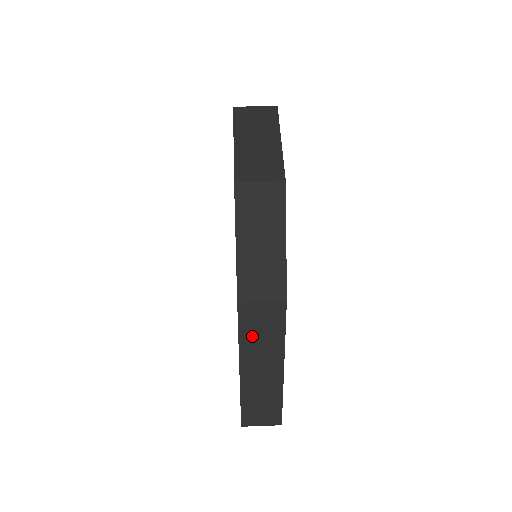
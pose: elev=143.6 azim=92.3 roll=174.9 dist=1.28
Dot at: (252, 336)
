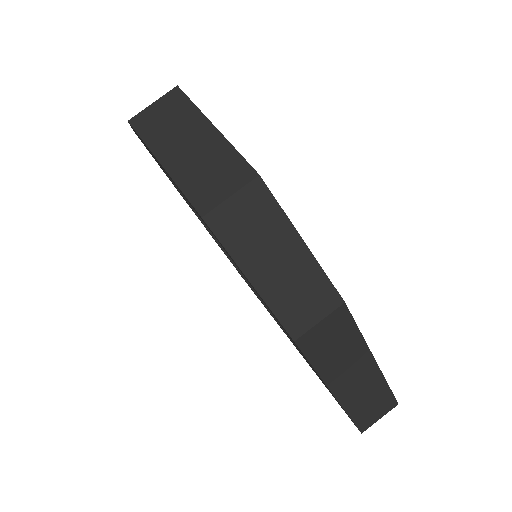
Dot at: (327, 358)
